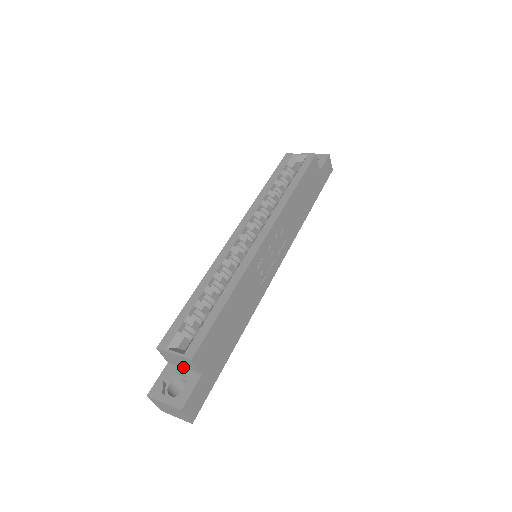
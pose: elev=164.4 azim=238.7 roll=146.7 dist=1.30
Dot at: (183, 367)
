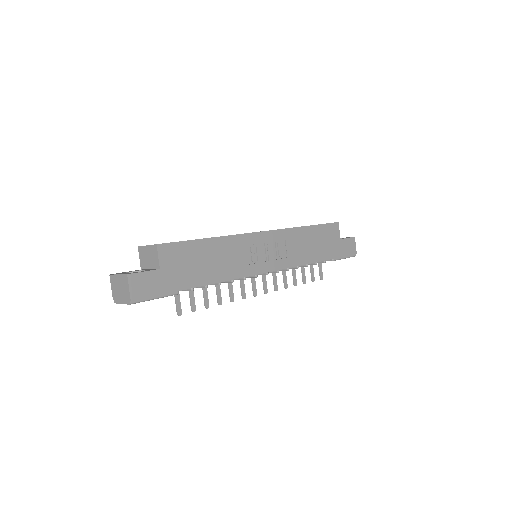
Dot at: (150, 267)
